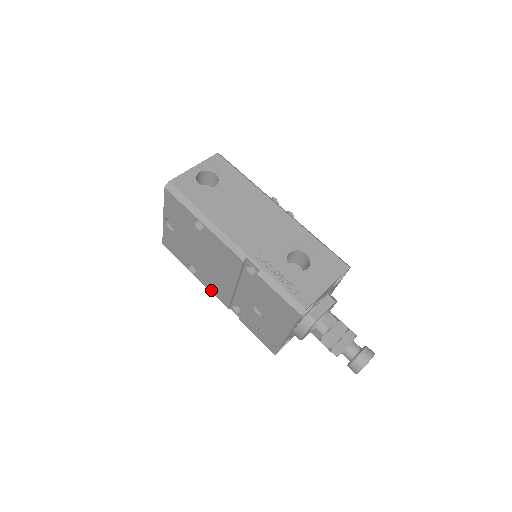
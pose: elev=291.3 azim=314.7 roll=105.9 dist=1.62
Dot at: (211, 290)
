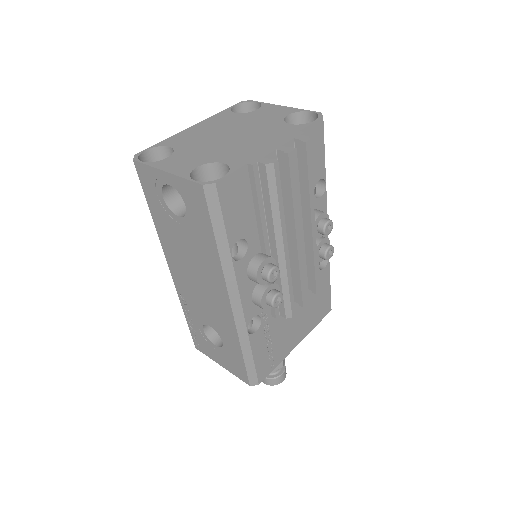
Dot at: occluded
